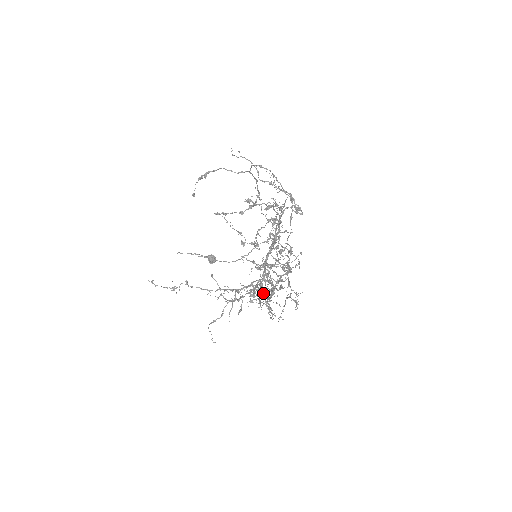
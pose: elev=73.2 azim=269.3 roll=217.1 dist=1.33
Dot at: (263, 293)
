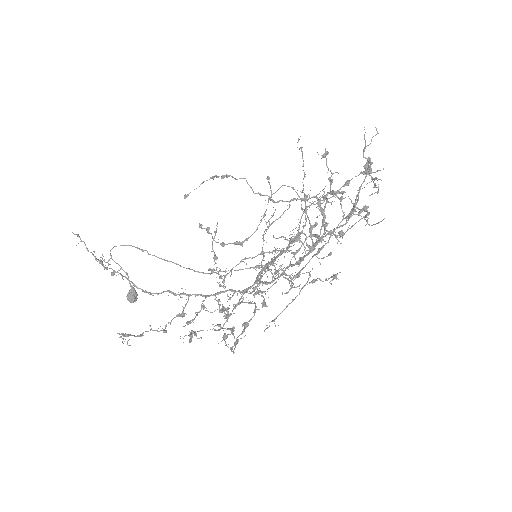
Dot at: (220, 326)
